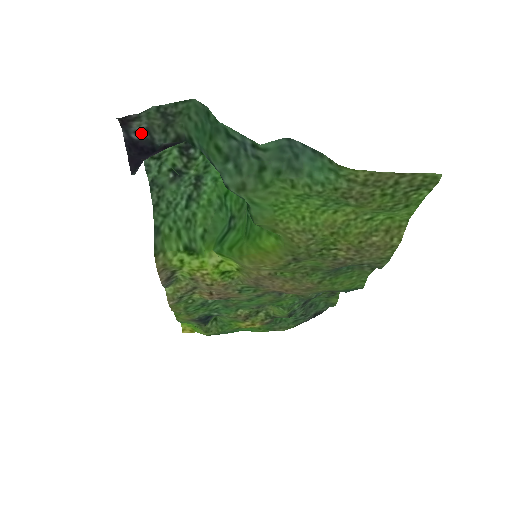
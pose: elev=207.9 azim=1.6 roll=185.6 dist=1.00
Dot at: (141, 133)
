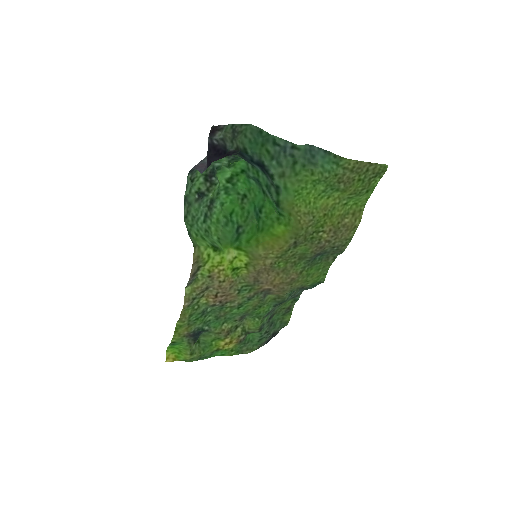
Dot at: (219, 141)
